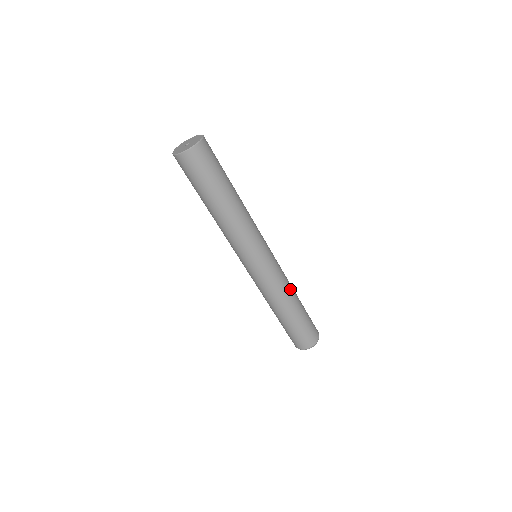
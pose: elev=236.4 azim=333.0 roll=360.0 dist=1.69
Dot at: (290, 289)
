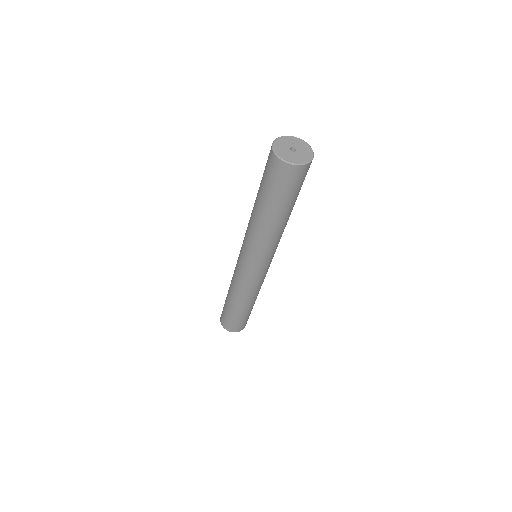
Dot at: occluded
